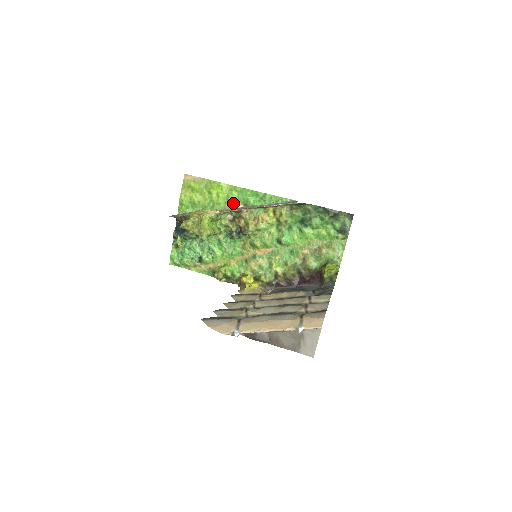
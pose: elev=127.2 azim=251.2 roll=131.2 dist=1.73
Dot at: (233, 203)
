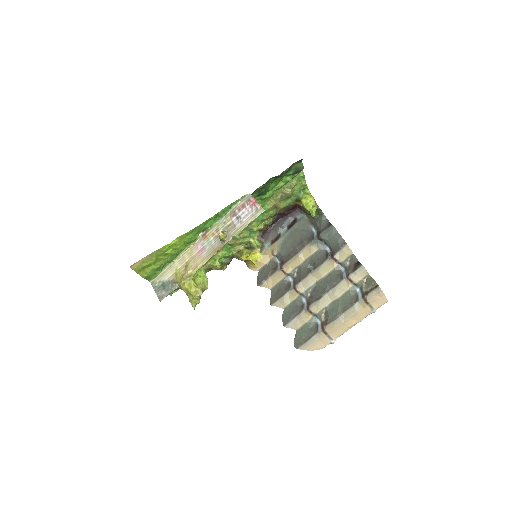
Dot at: (193, 240)
